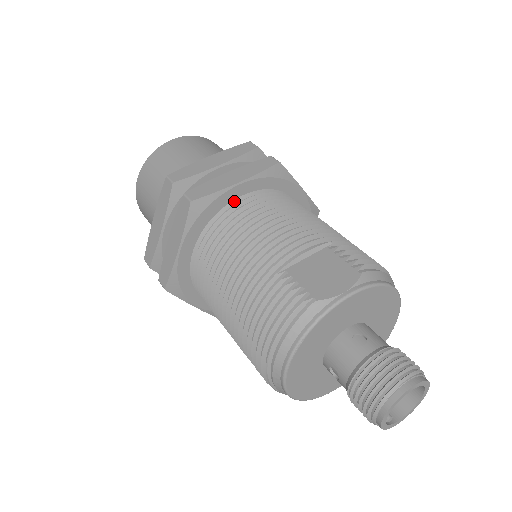
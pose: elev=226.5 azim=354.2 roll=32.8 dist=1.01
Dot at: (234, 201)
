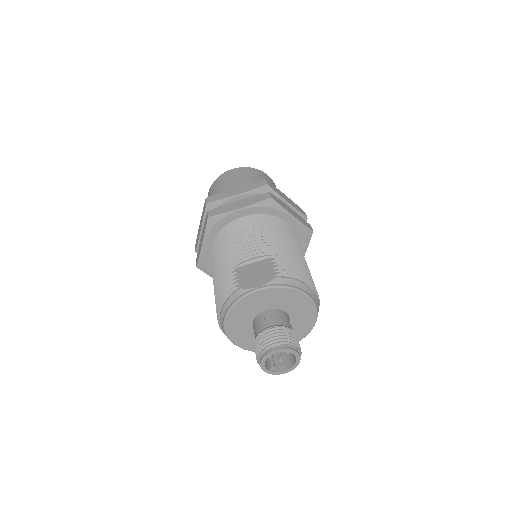
Dot at: (237, 219)
